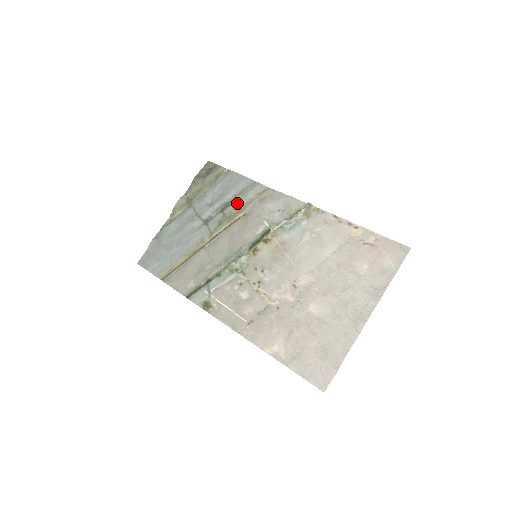
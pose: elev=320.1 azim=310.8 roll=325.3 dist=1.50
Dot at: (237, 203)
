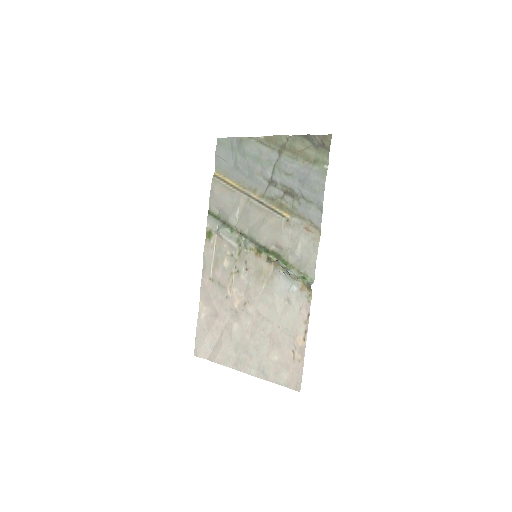
Dot at: (297, 204)
